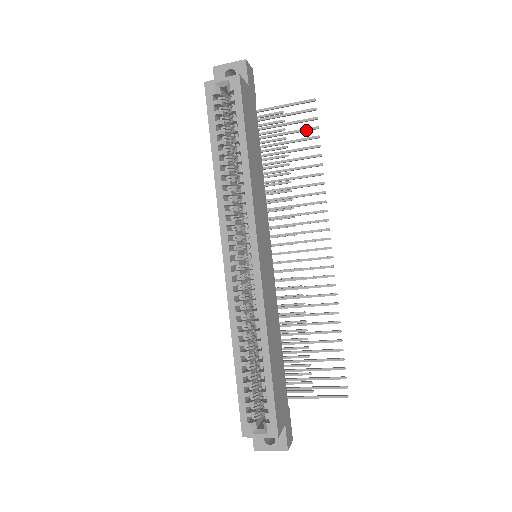
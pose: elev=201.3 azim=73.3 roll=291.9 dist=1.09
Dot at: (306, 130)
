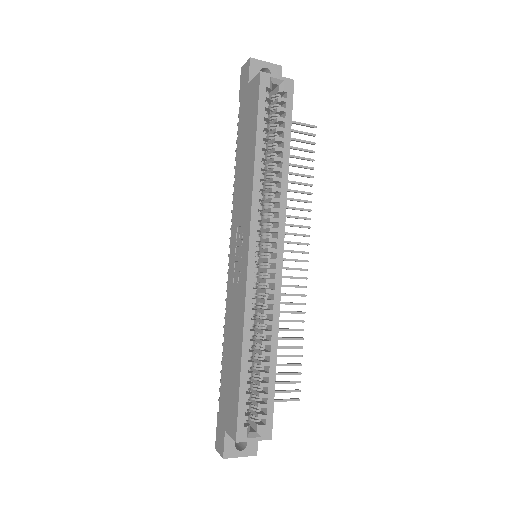
Dot at: (305, 150)
